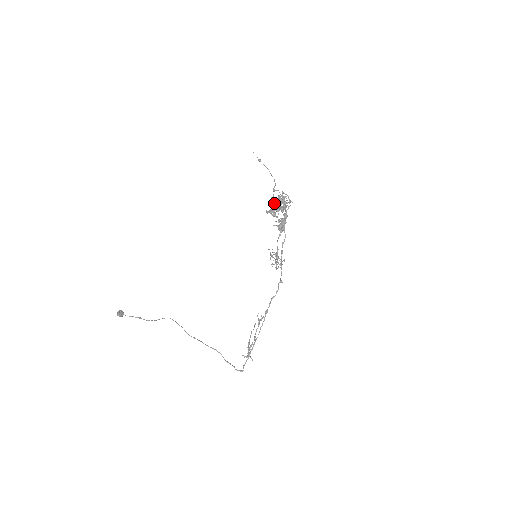
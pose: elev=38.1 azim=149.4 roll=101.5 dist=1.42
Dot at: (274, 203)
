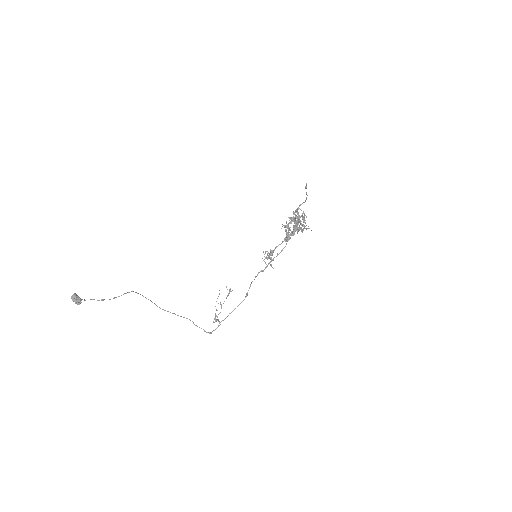
Dot at: (294, 221)
